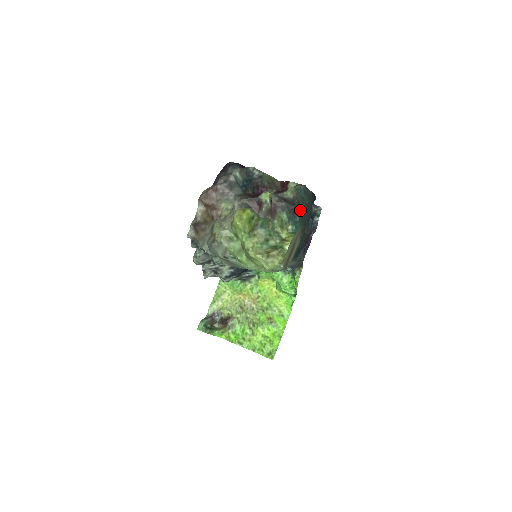
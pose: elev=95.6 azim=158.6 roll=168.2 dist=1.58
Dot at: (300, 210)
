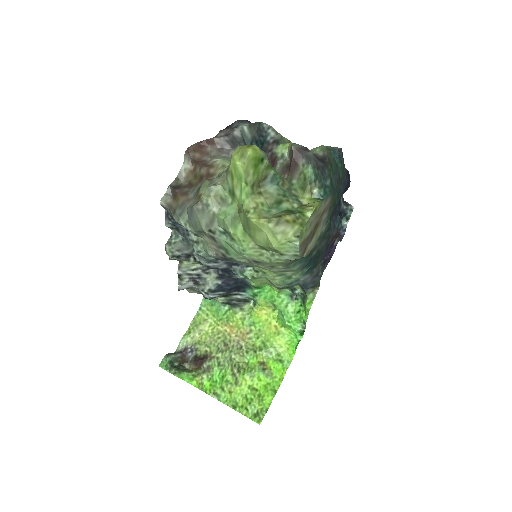
Dot at: (331, 176)
